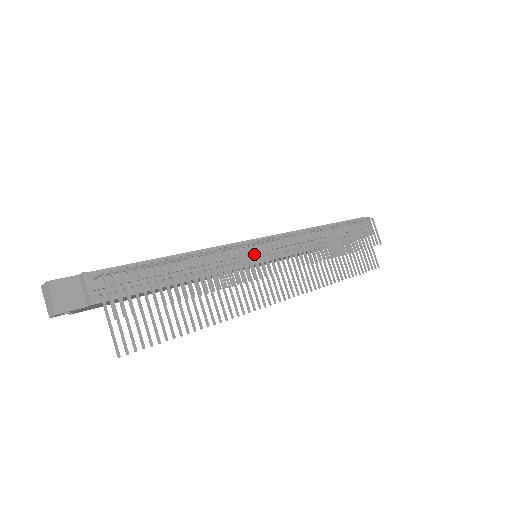
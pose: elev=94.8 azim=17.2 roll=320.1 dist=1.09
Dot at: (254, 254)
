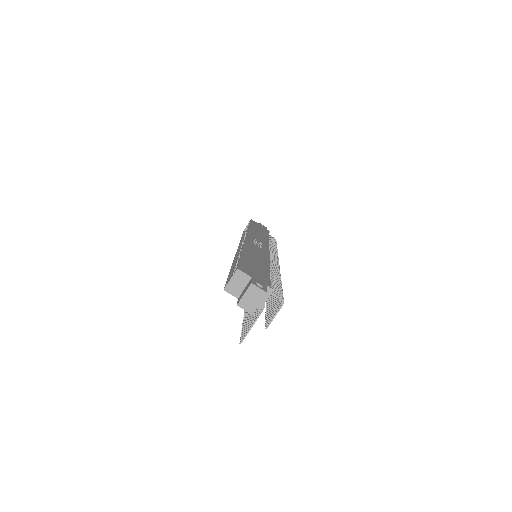
Dot at: occluded
